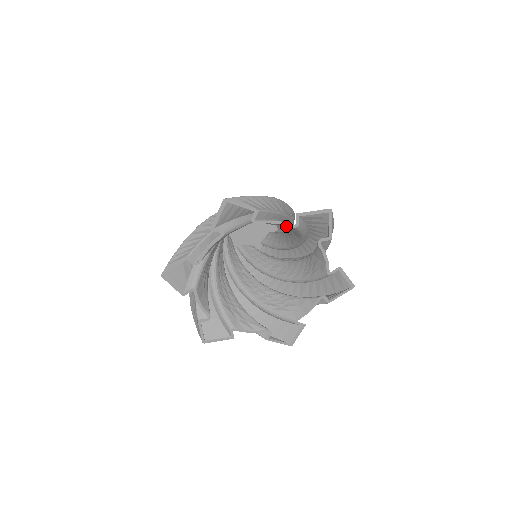
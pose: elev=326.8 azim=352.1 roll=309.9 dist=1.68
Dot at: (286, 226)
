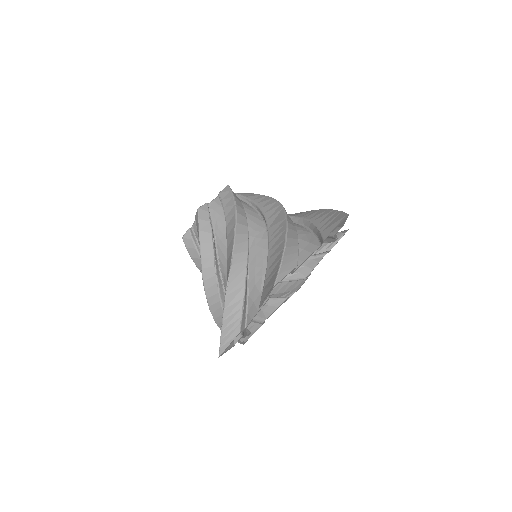
Dot at: (310, 248)
